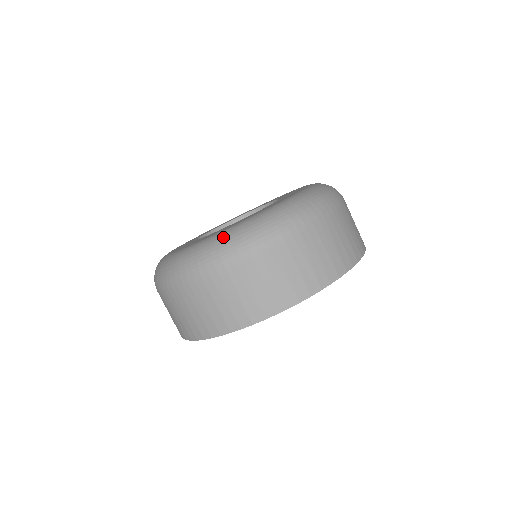
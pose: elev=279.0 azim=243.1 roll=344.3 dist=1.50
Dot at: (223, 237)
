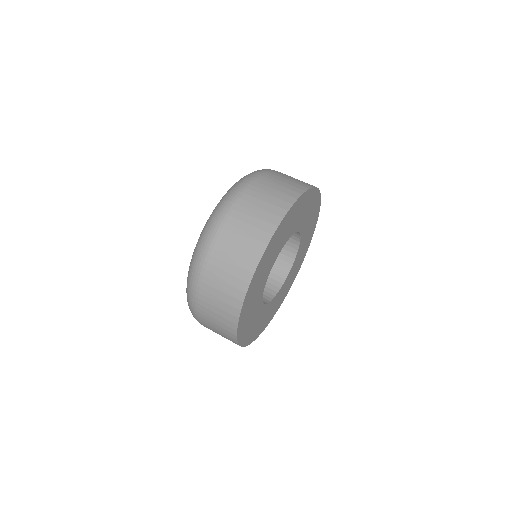
Dot at: occluded
